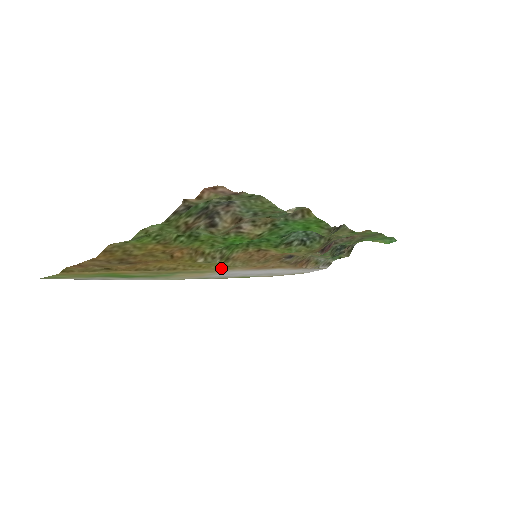
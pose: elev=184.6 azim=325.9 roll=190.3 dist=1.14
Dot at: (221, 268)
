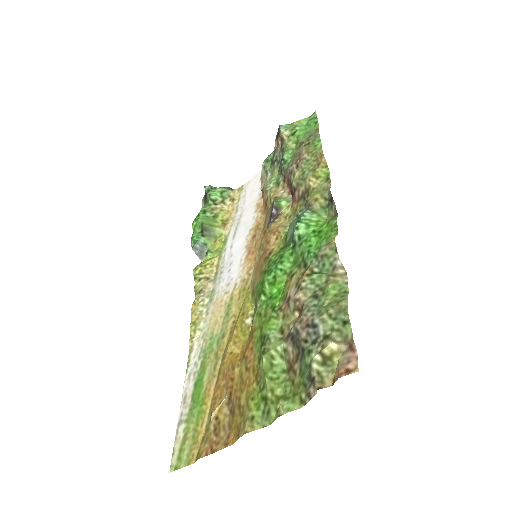
Dot at: (242, 294)
